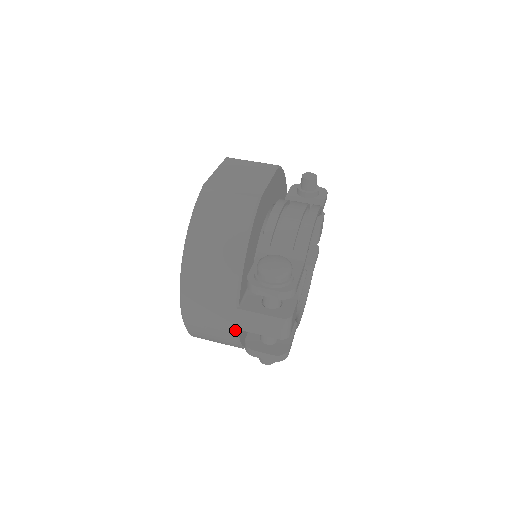
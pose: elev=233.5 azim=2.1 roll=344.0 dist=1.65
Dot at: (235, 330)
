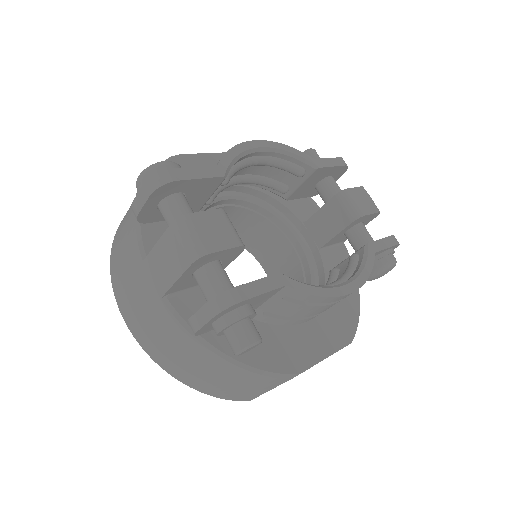
Dot at: (163, 302)
